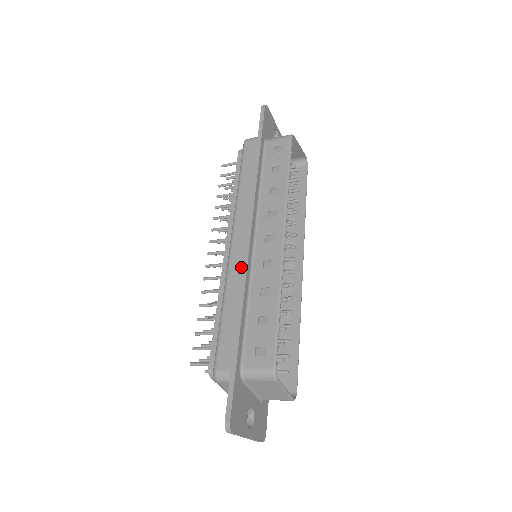
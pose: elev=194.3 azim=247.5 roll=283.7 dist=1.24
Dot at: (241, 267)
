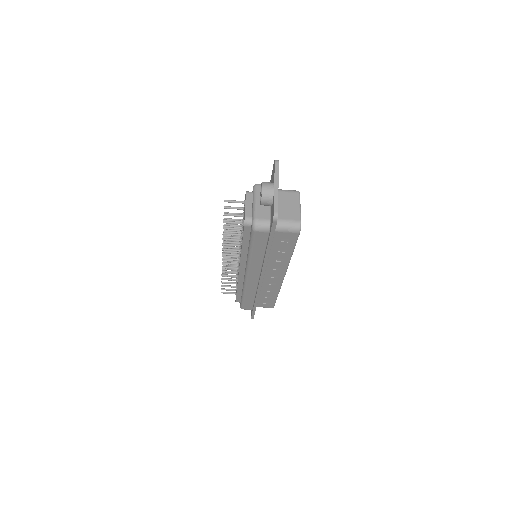
Dot at: occluded
